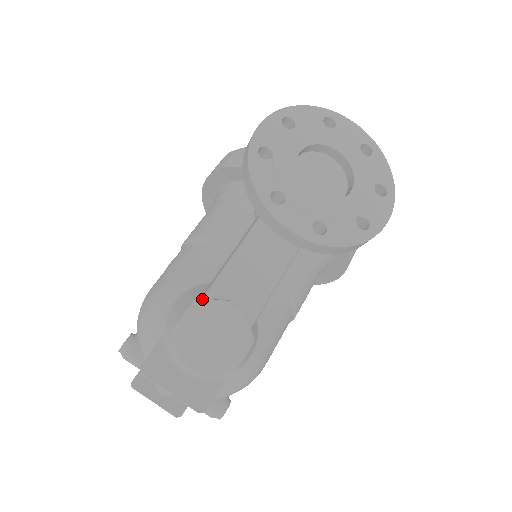
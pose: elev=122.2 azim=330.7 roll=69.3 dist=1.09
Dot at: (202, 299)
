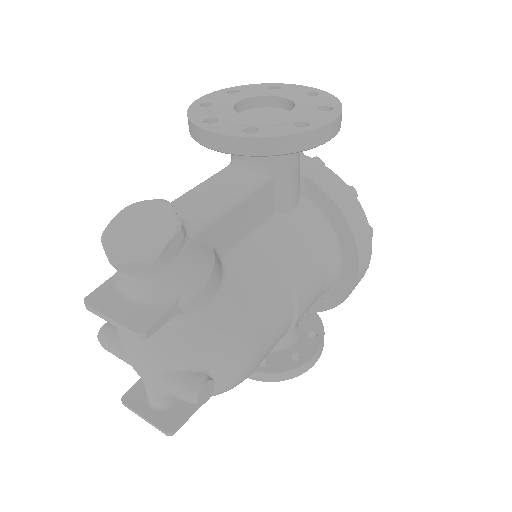
Dot at: (134, 203)
